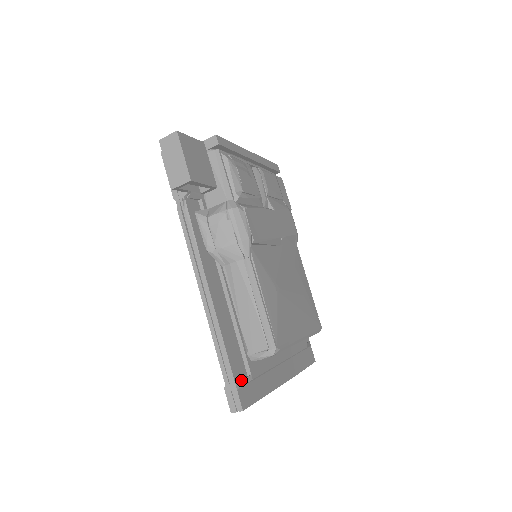
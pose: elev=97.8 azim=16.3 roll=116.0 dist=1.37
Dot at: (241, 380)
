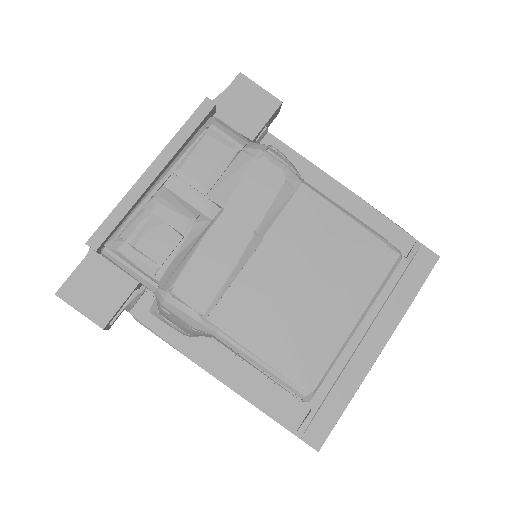
Dot at: (301, 426)
